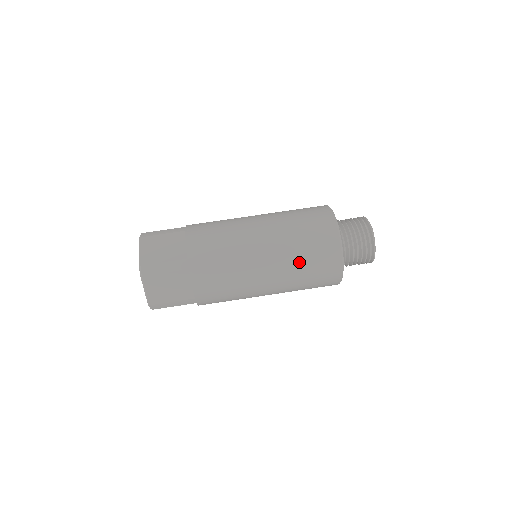
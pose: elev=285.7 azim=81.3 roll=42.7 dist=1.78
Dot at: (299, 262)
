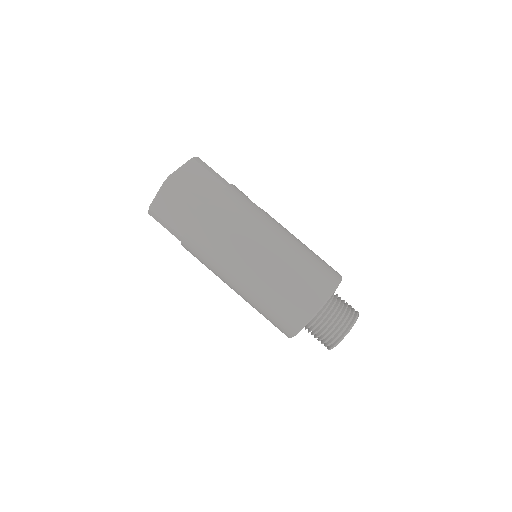
Dot at: (258, 311)
